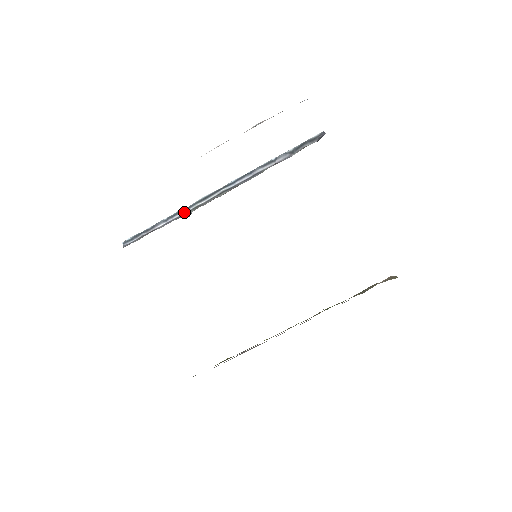
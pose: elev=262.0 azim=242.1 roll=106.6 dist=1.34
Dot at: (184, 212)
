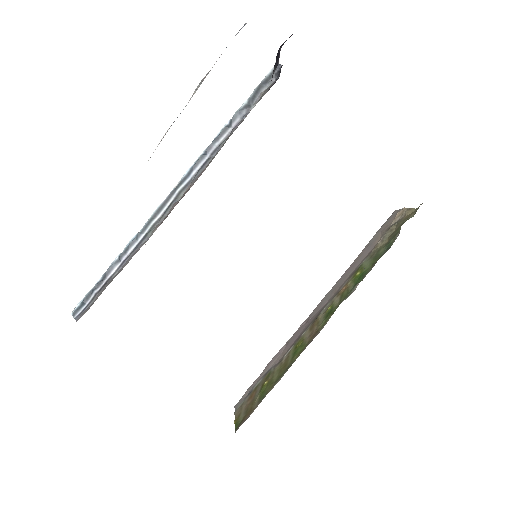
Dot at: (139, 240)
